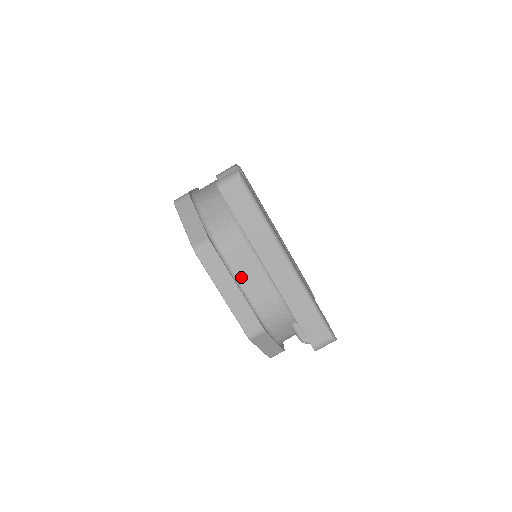
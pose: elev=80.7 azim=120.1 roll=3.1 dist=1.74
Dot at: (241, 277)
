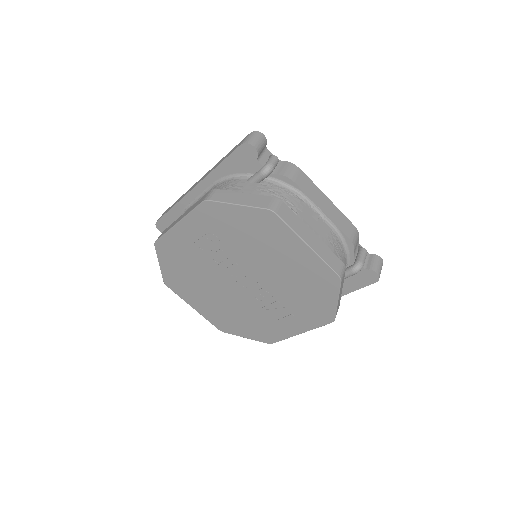
Dot at: occluded
